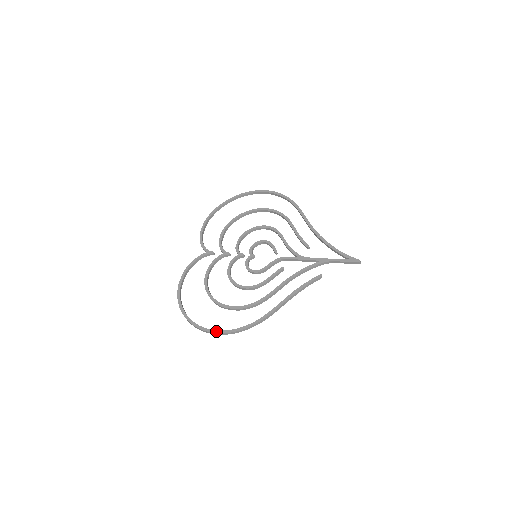
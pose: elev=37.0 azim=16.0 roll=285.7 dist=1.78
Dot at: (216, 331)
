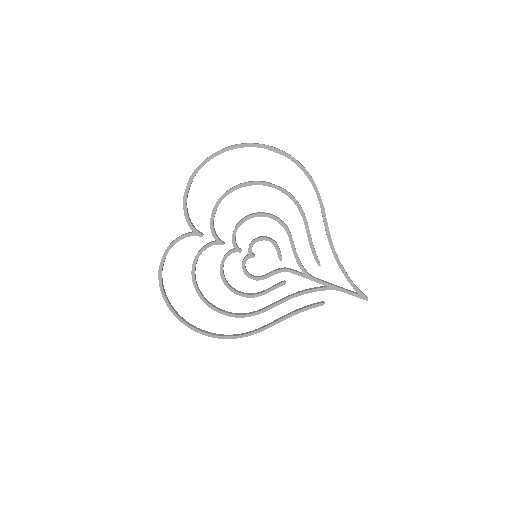
Dot at: (206, 334)
